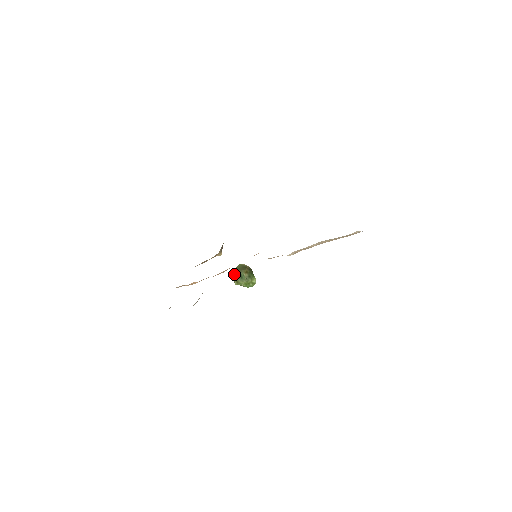
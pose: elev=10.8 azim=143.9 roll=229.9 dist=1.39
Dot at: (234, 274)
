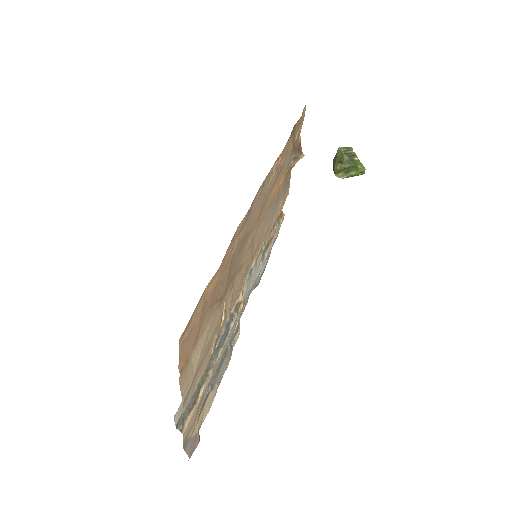
Dot at: occluded
